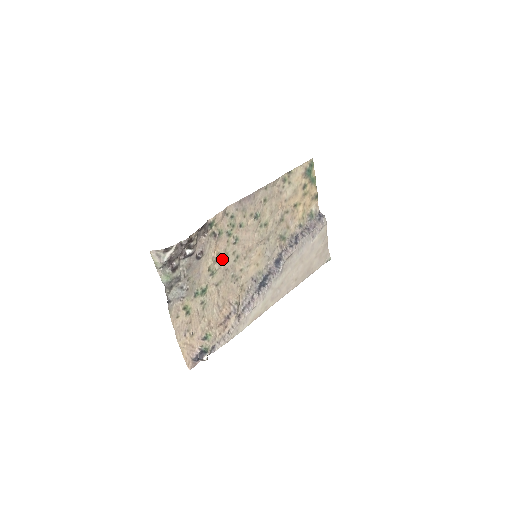
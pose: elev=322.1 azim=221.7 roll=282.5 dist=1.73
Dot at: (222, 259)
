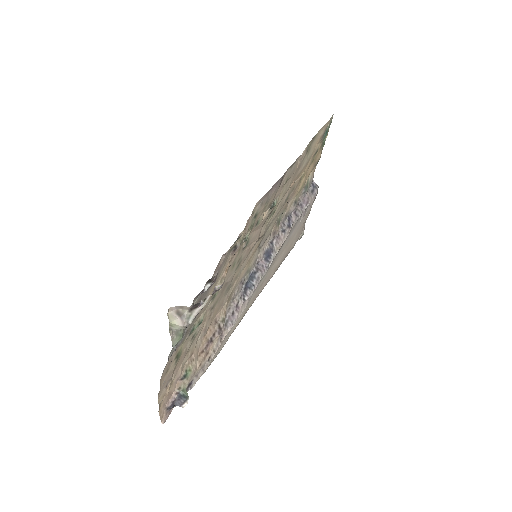
Dot at: (227, 274)
